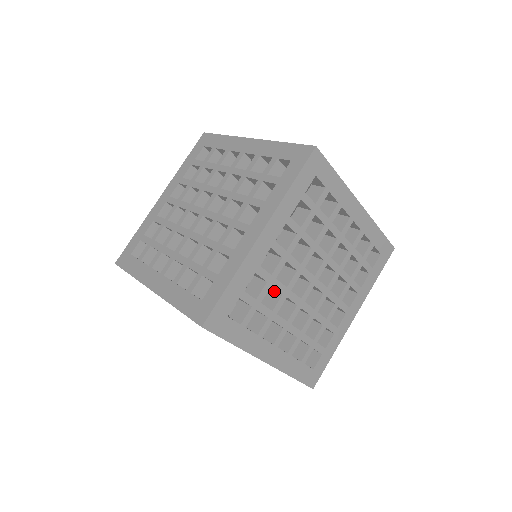
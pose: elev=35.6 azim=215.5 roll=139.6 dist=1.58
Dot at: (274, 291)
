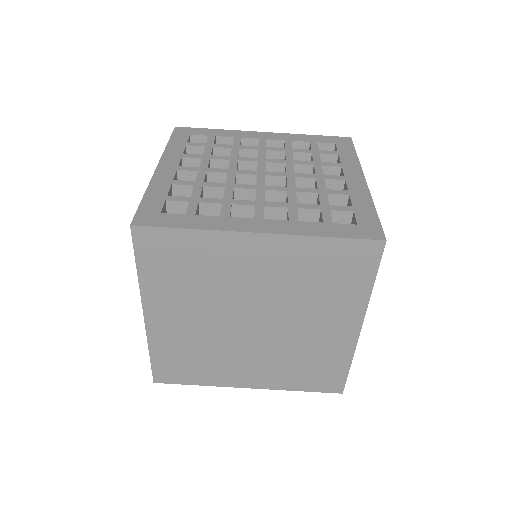
Dot at: occluded
